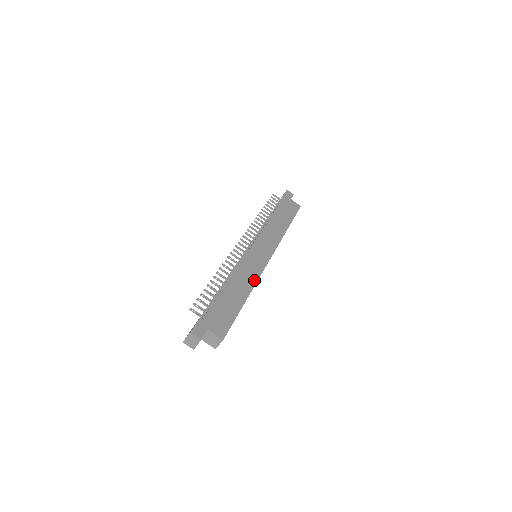
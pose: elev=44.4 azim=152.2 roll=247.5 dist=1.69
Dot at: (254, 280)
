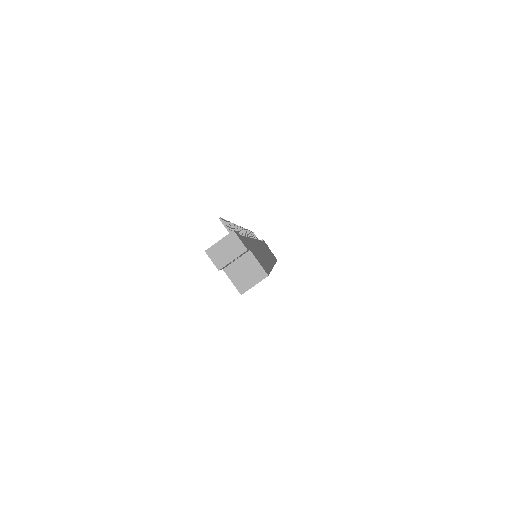
Dot at: (270, 263)
